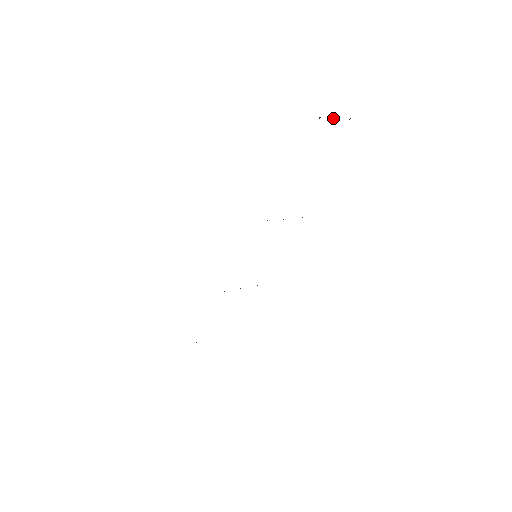
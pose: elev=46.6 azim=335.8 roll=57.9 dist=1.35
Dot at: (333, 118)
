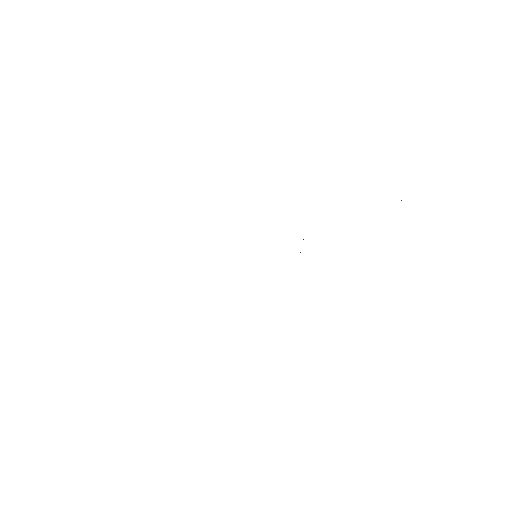
Dot at: occluded
